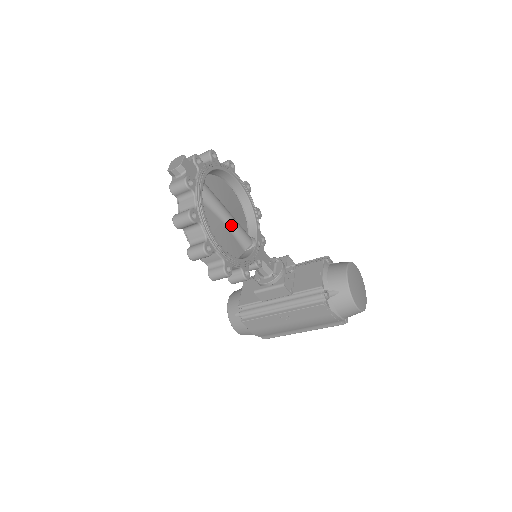
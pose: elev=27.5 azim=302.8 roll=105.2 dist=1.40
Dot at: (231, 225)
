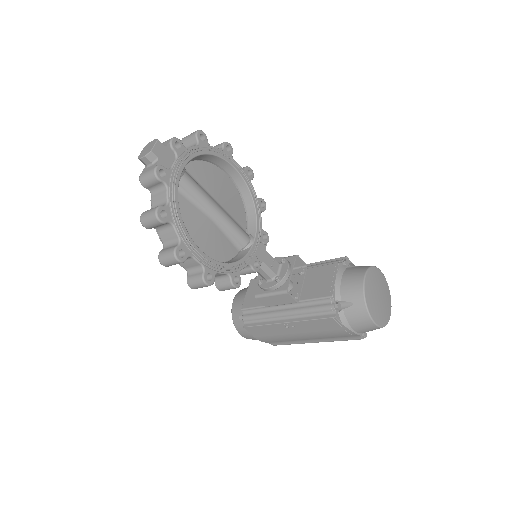
Dot at: (221, 221)
